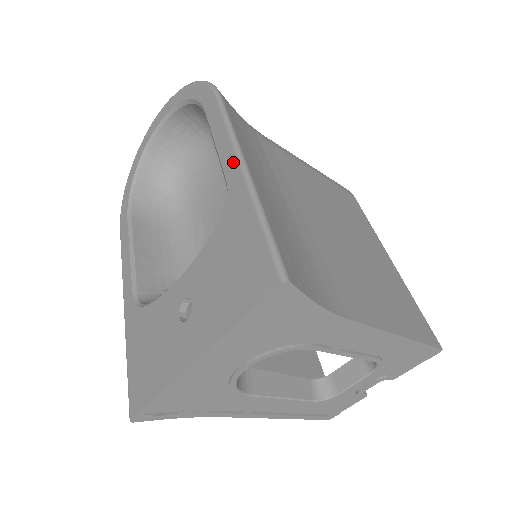
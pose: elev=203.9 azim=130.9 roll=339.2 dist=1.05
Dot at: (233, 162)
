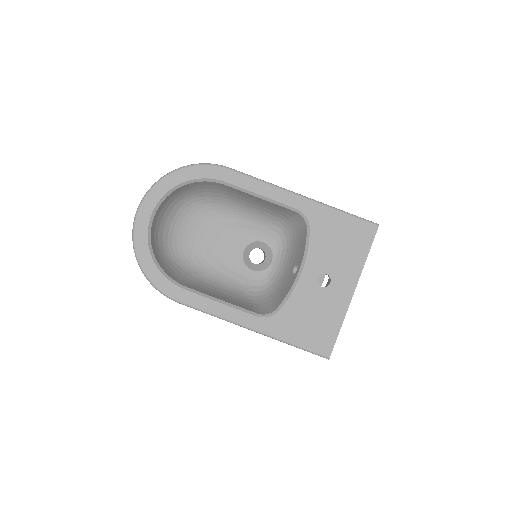
Dot at: (293, 197)
